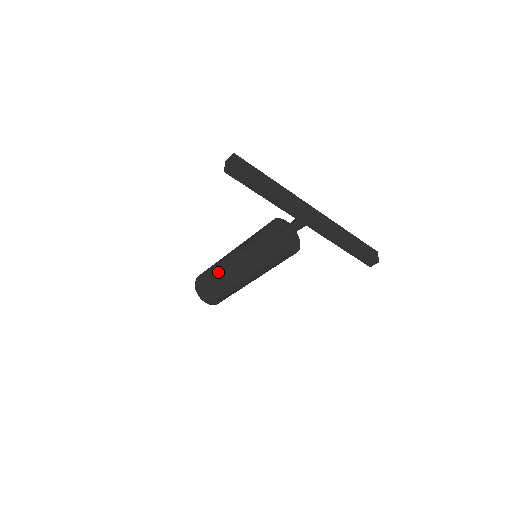
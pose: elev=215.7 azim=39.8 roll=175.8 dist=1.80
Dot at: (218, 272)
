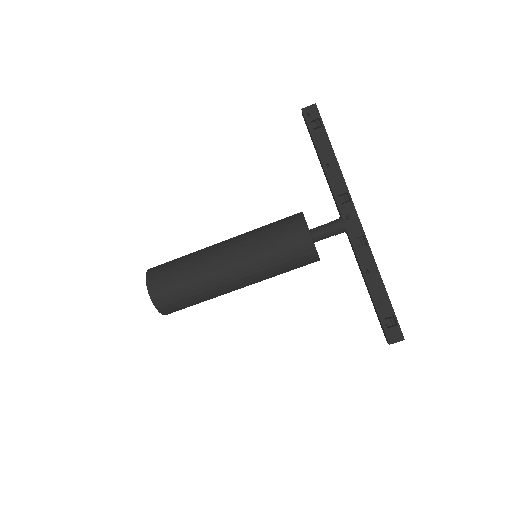
Dot at: (198, 251)
